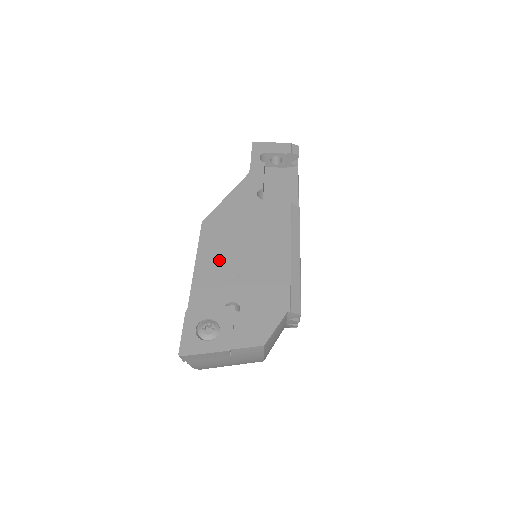
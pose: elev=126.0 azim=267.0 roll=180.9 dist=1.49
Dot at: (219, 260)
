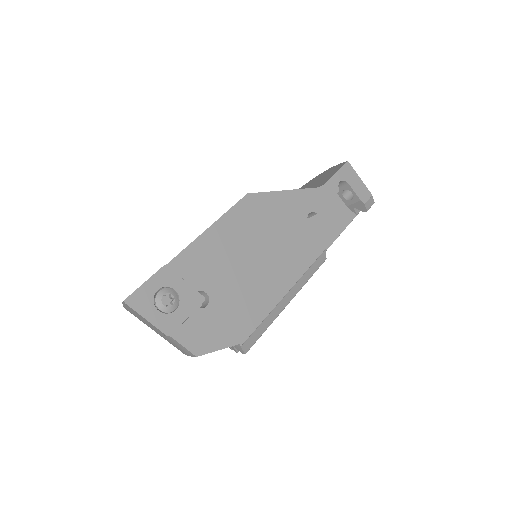
Dot at: (230, 244)
